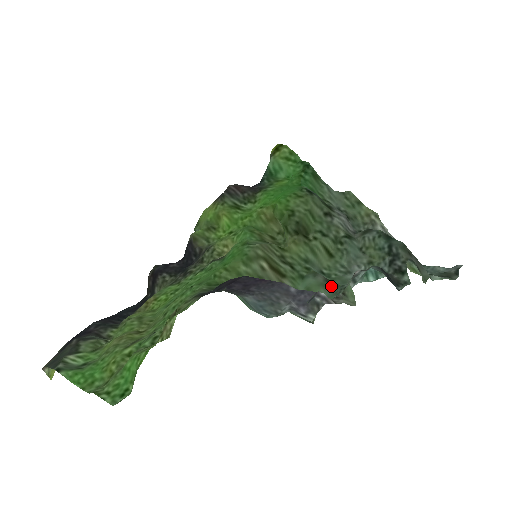
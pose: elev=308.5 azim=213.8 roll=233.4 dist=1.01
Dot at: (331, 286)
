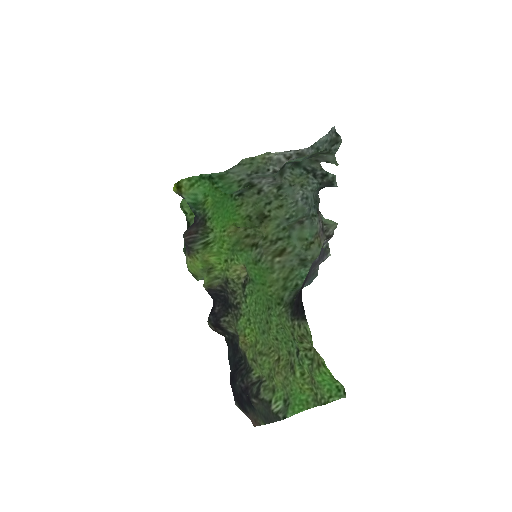
Dot at: (306, 223)
